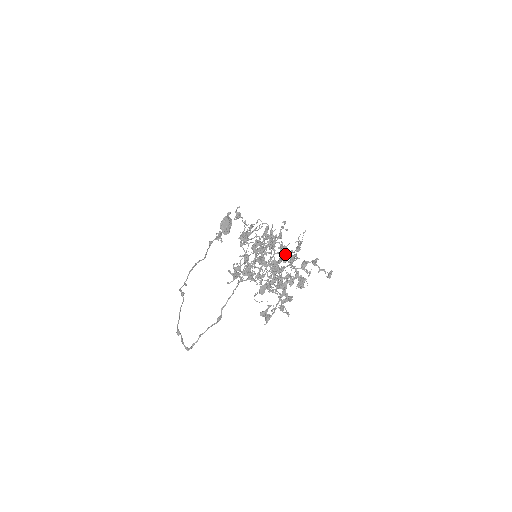
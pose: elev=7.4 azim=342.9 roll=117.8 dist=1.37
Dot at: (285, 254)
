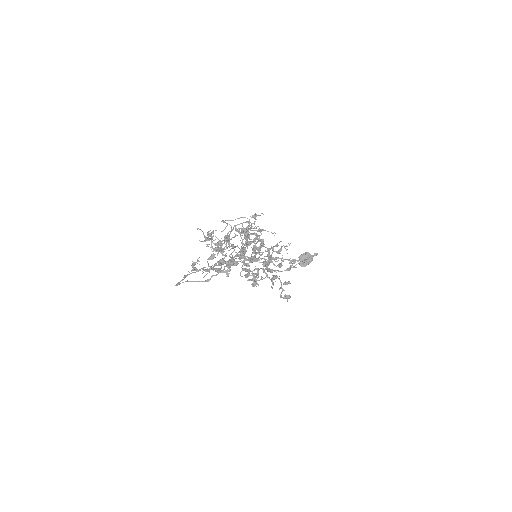
Dot at: (266, 261)
